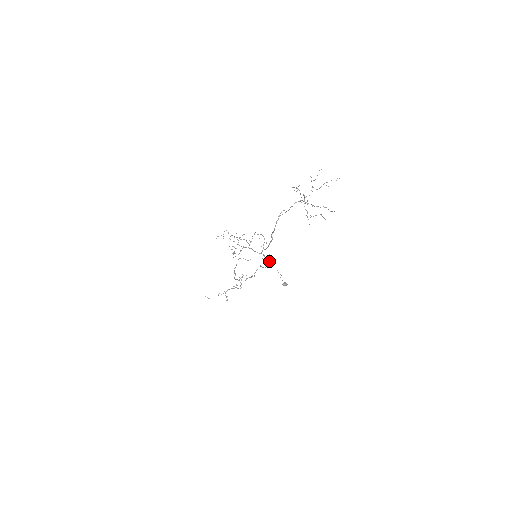
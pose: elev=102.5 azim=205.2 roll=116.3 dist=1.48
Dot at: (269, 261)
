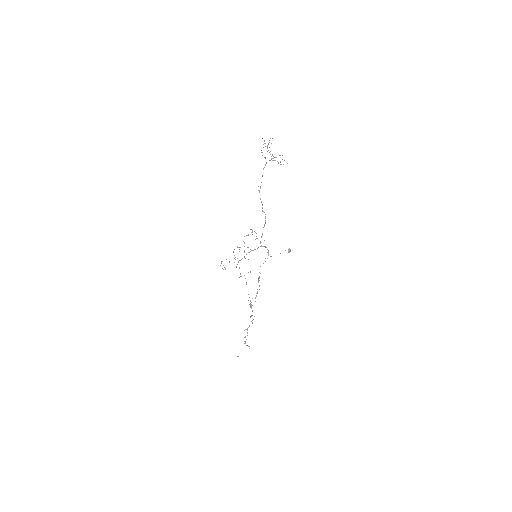
Dot at: occluded
